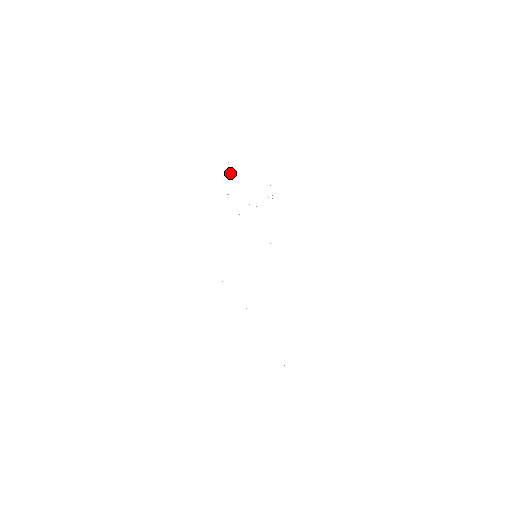
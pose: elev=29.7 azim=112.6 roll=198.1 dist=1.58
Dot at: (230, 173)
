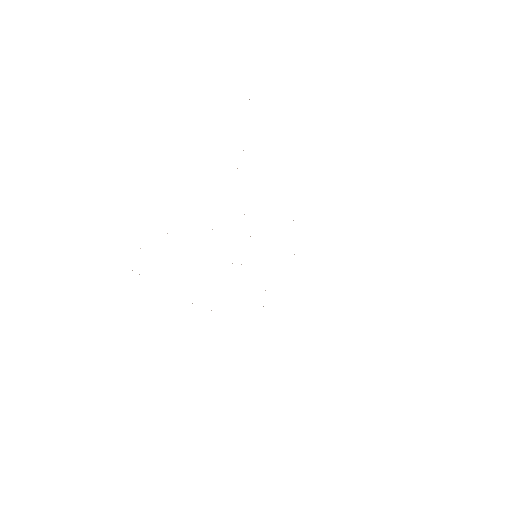
Dot at: occluded
